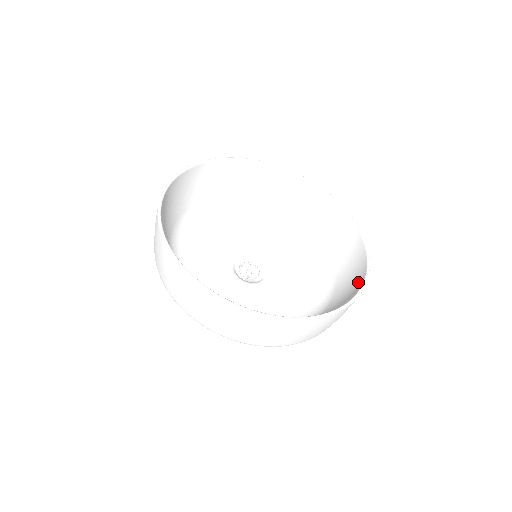
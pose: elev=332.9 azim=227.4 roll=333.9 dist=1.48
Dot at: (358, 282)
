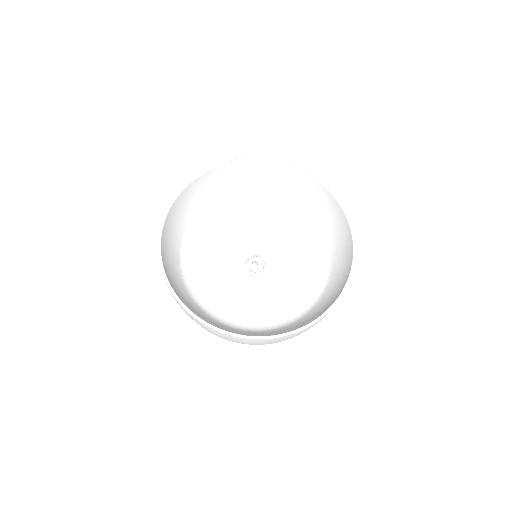
Dot at: (327, 306)
